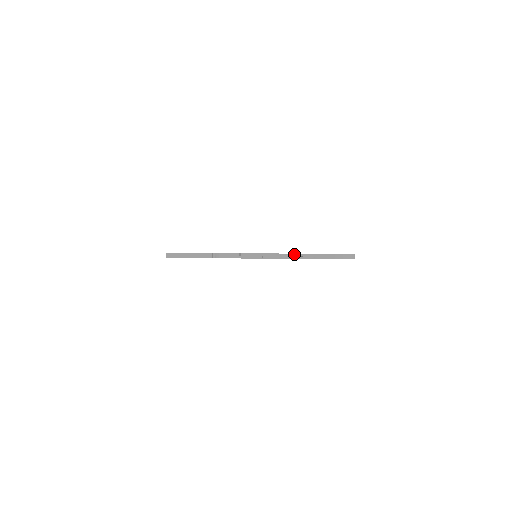
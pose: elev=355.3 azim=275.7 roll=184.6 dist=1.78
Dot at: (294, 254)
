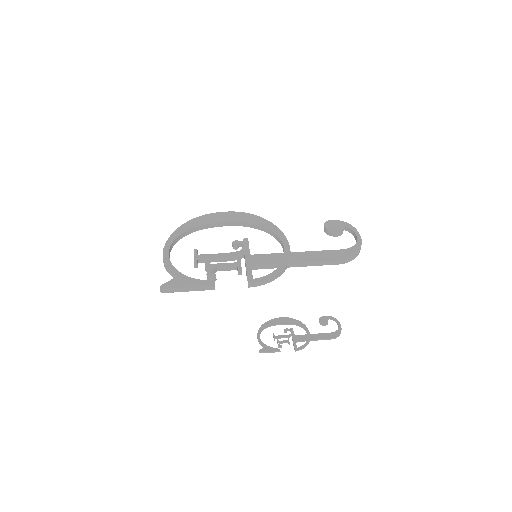
Dot at: (301, 263)
